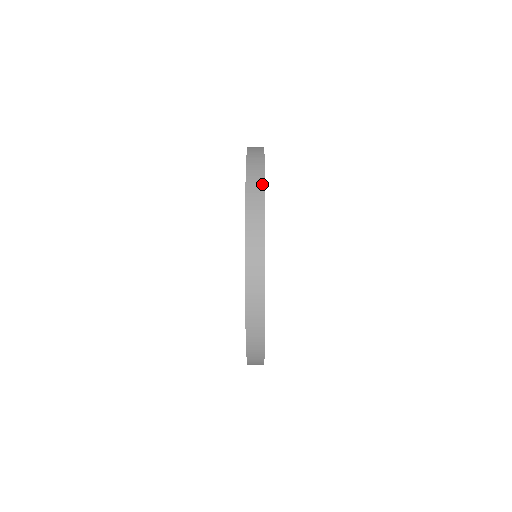
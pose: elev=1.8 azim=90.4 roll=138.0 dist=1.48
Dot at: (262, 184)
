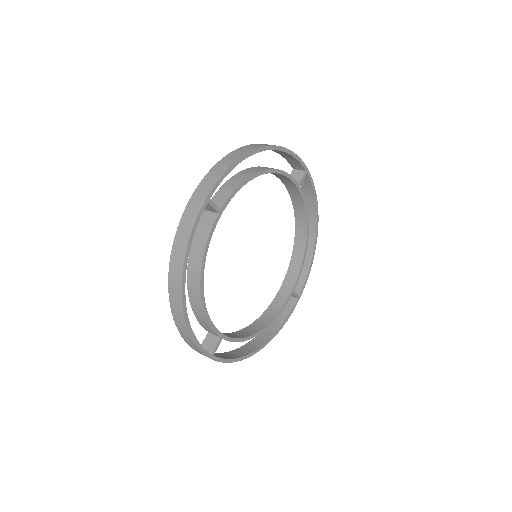
Dot at: (193, 220)
